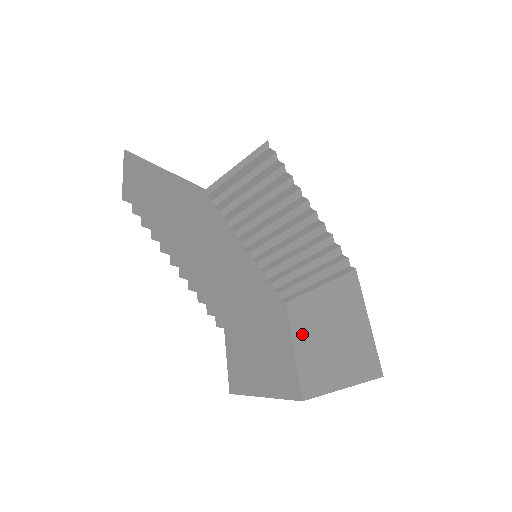
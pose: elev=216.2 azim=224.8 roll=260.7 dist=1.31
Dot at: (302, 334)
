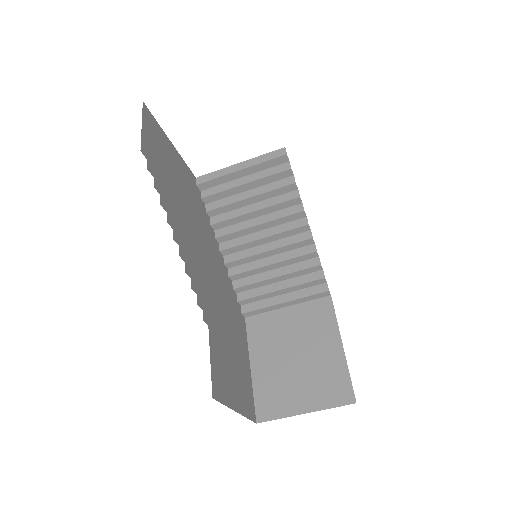
Dot at: (262, 352)
